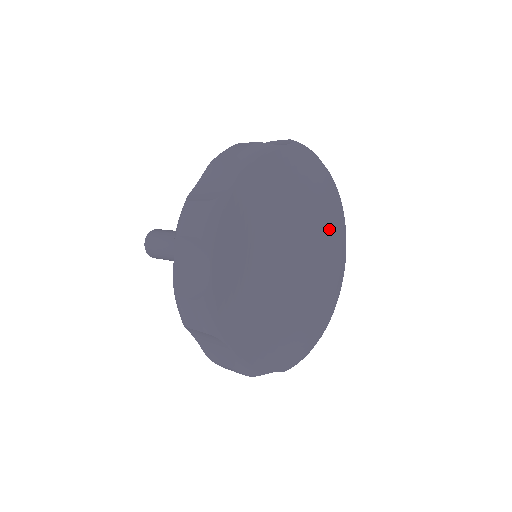
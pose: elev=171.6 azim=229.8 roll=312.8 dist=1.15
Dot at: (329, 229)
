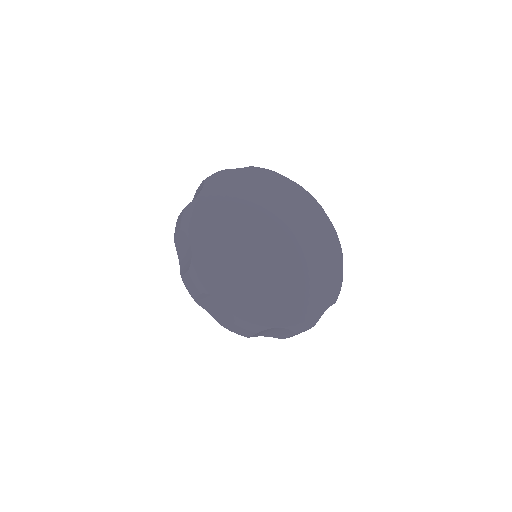
Dot at: (303, 217)
